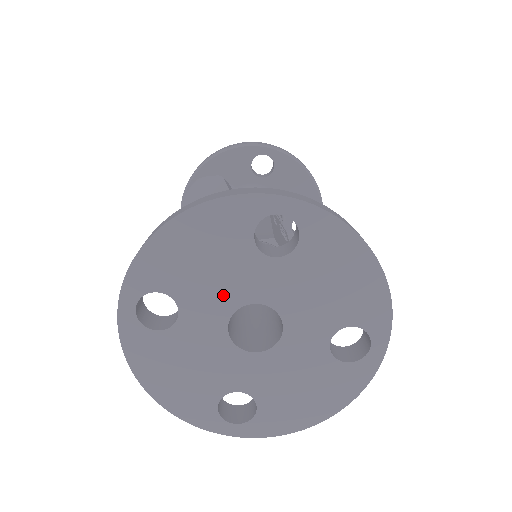
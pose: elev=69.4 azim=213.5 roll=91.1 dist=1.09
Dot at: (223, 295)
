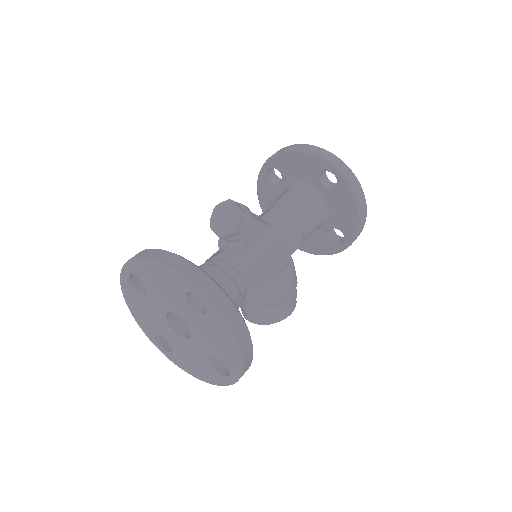
Dot at: (167, 302)
